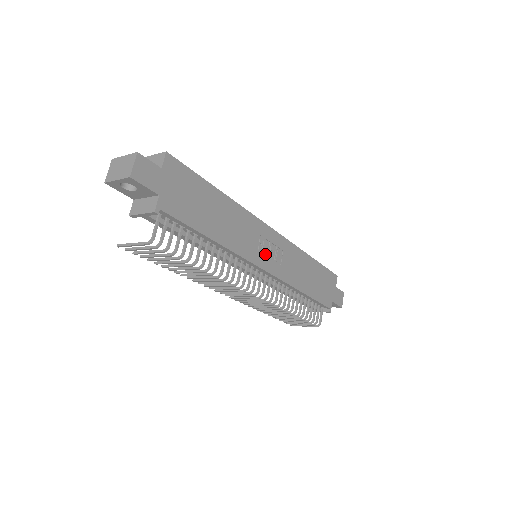
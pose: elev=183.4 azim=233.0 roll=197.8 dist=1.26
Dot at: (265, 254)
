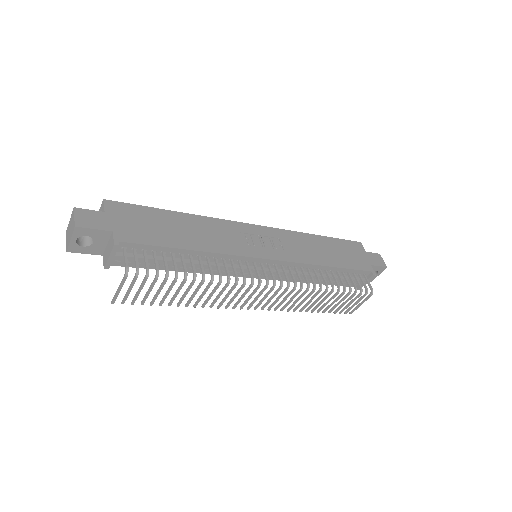
Dot at: (259, 246)
